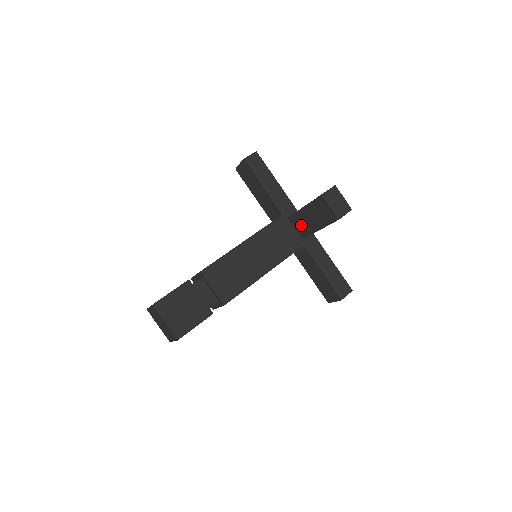
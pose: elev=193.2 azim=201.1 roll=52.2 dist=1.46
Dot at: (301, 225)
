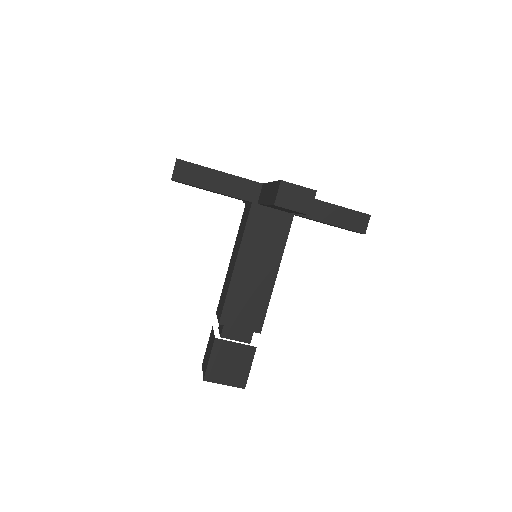
Dot at: occluded
